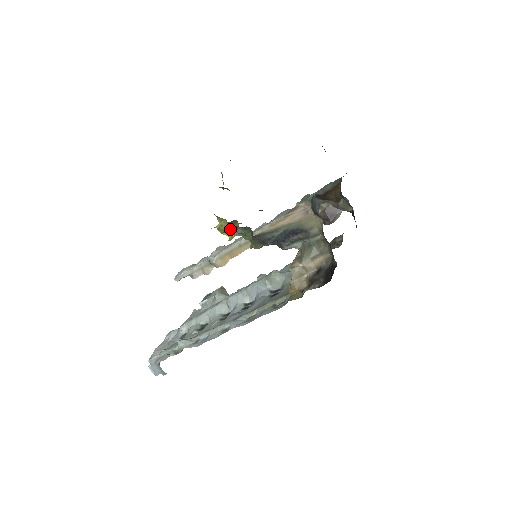
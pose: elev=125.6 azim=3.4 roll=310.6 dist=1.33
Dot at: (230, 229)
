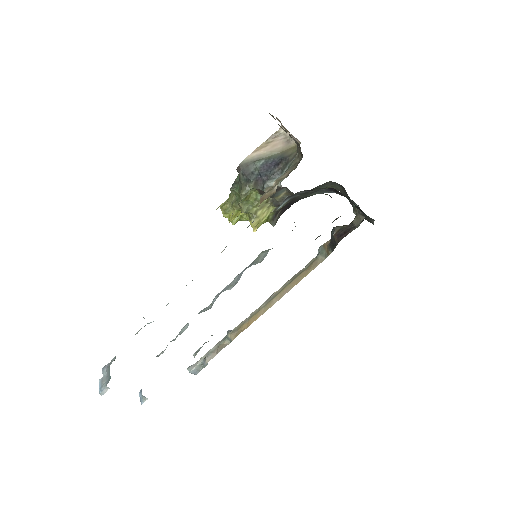
Dot at: (231, 207)
